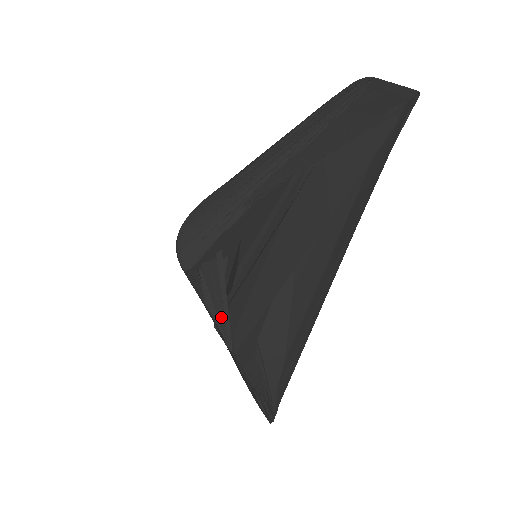
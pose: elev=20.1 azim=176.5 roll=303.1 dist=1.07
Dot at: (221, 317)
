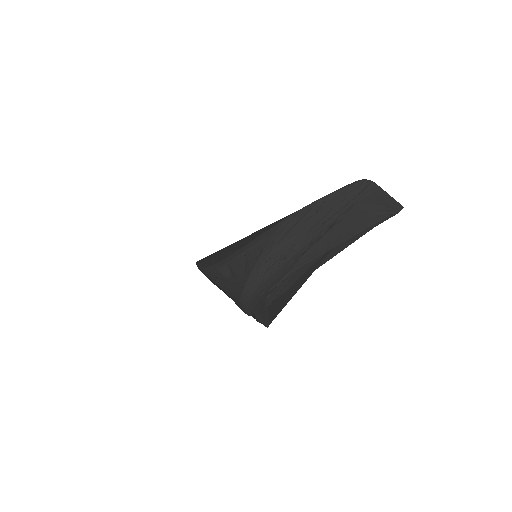
Dot at: (264, 319)
